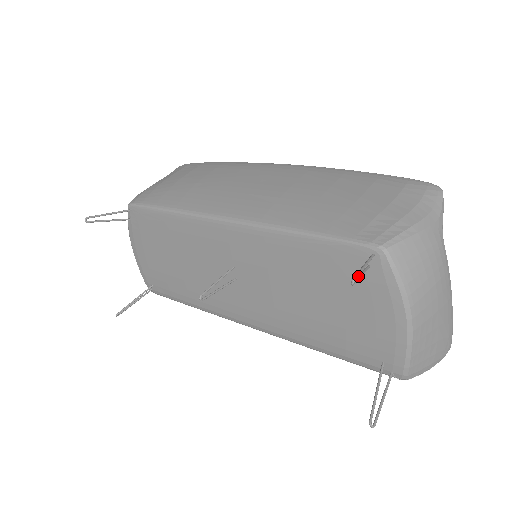
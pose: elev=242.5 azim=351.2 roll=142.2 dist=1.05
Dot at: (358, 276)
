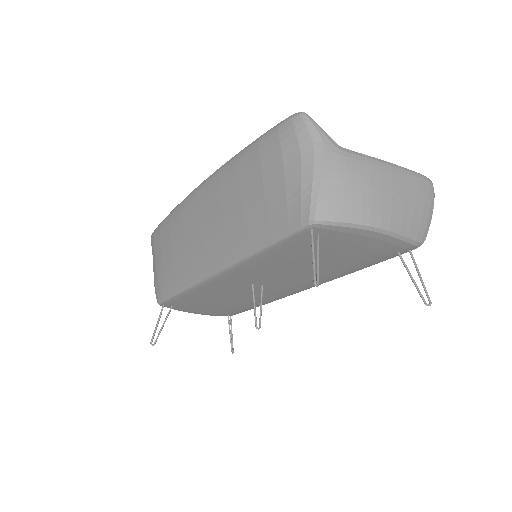
Dot at: occluded
